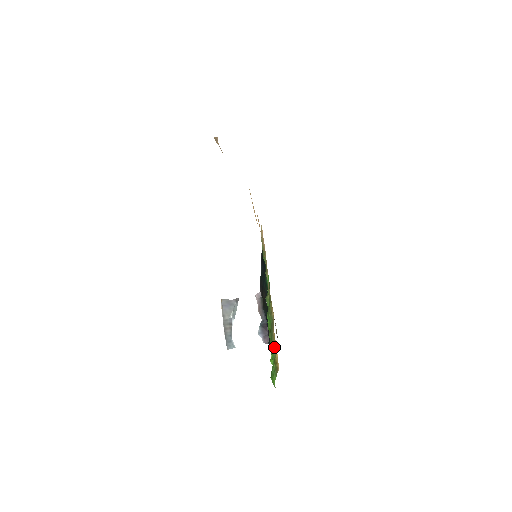
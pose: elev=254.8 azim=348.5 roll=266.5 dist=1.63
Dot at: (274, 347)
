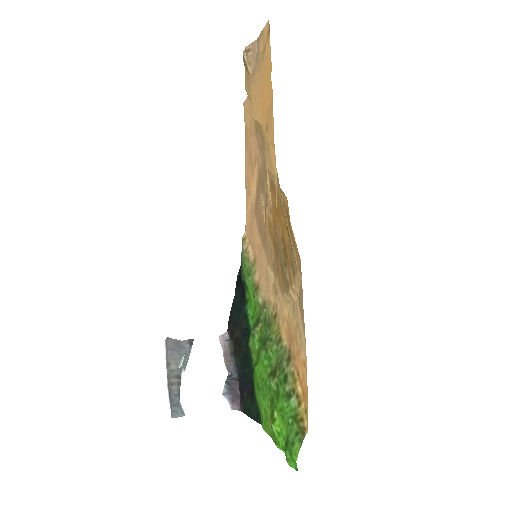
Dot at: (293, 394)
